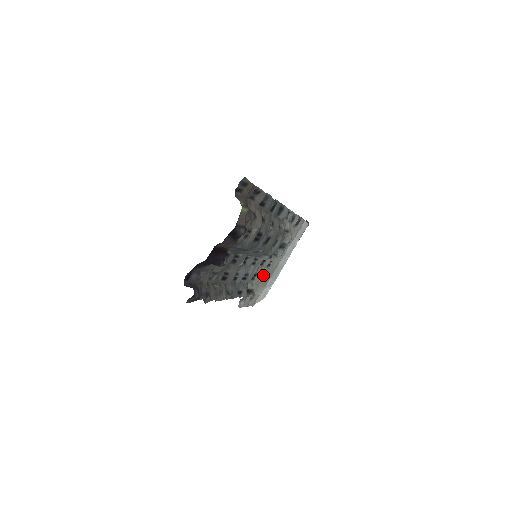
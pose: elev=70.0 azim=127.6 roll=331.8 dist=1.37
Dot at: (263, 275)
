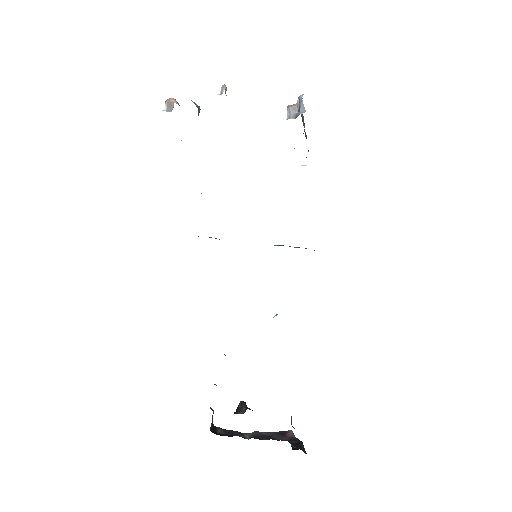
Dot at: occluded
